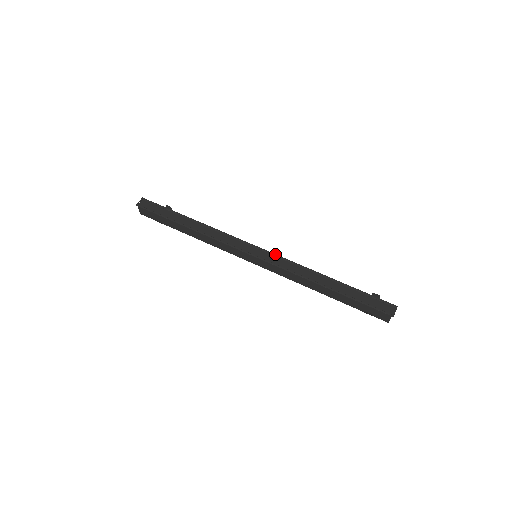
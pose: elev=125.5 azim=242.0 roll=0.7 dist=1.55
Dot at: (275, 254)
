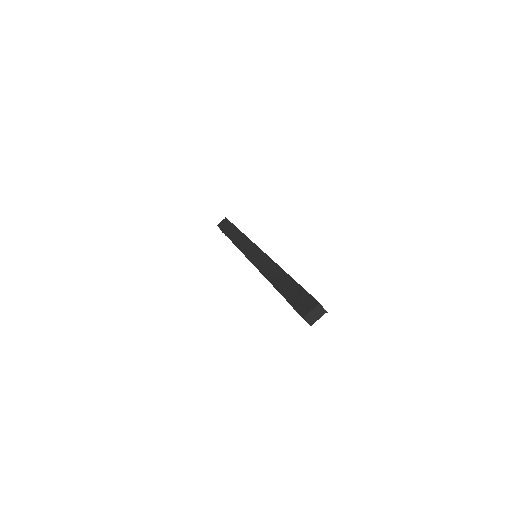
Dot at: occluded
